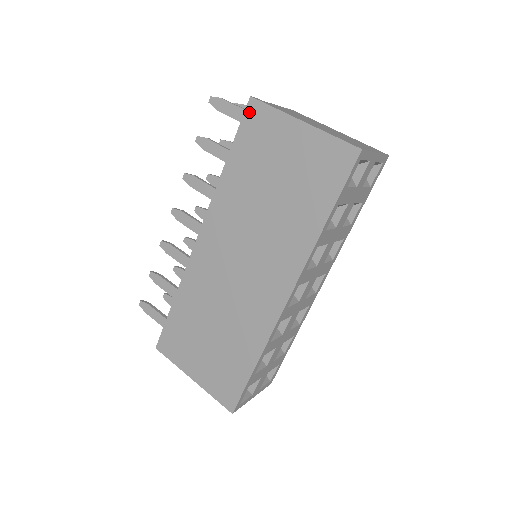
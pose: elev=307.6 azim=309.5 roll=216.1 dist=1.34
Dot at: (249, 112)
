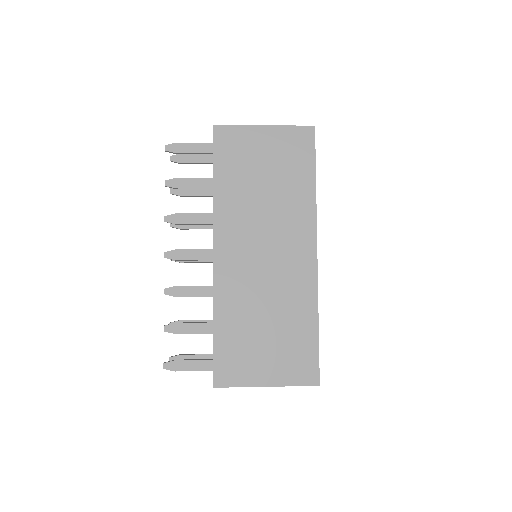
Dot at: (217, 136)
